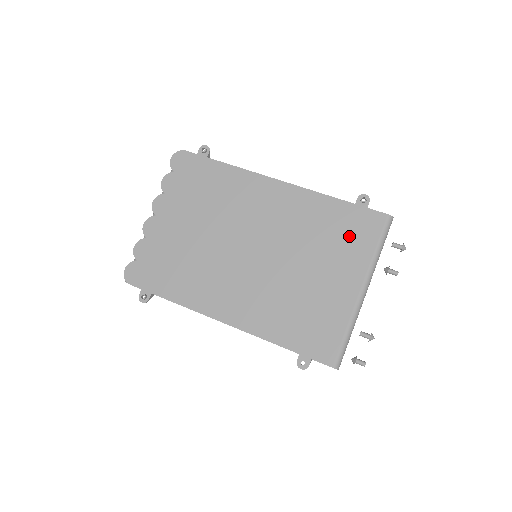
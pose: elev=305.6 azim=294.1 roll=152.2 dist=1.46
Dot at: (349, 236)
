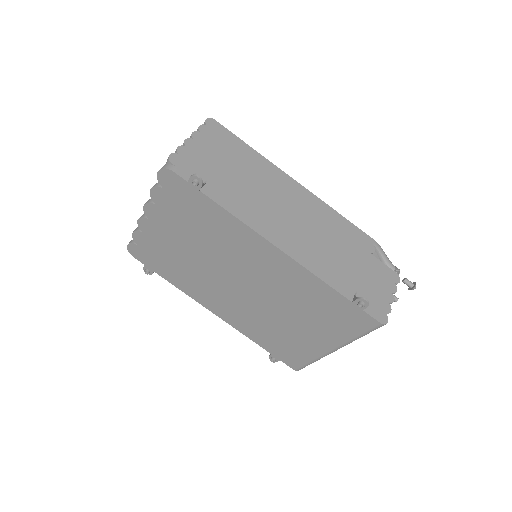
Dot at: (336, 319)
